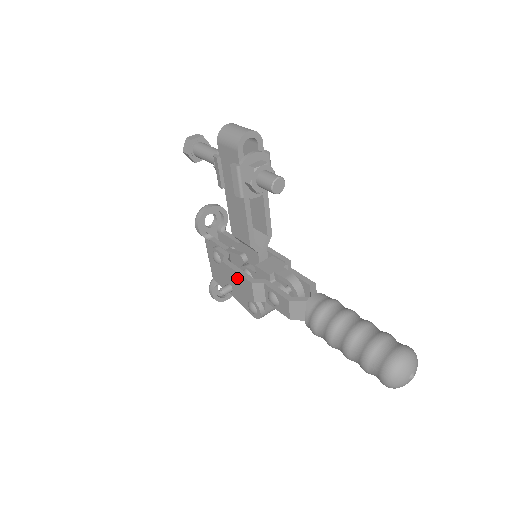
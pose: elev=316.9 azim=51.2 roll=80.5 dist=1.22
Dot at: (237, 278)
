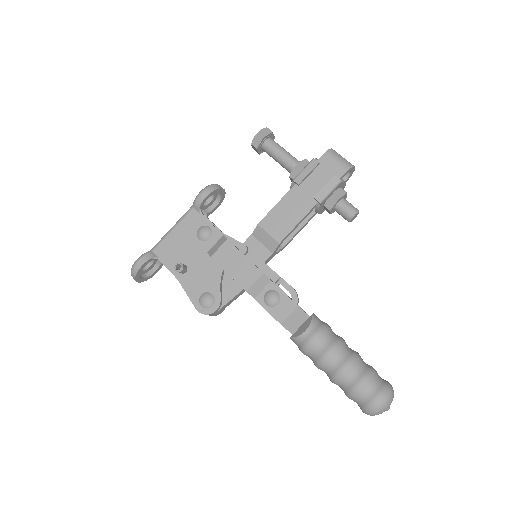
Dot at: (239, 261)
